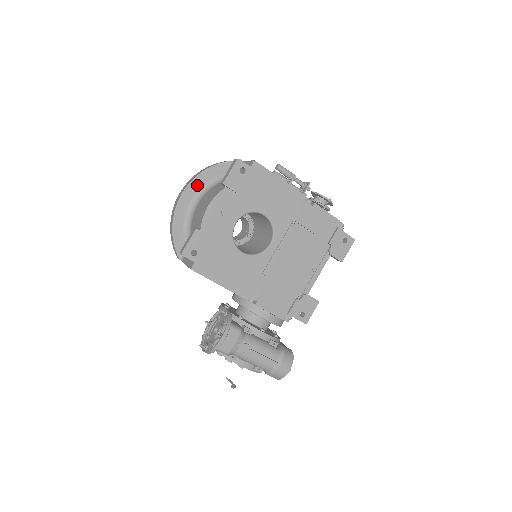
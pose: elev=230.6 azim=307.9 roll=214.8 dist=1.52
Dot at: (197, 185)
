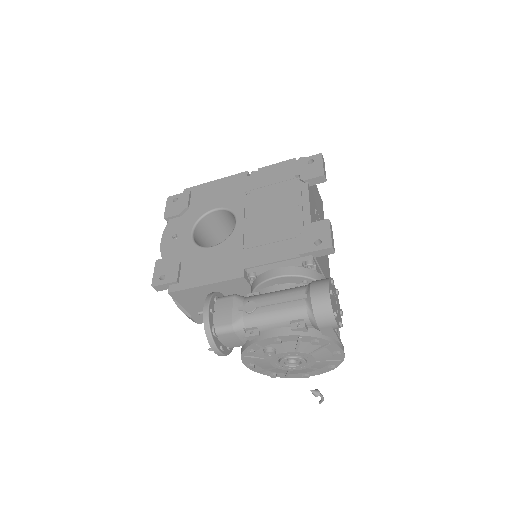
Dot at: occluded
